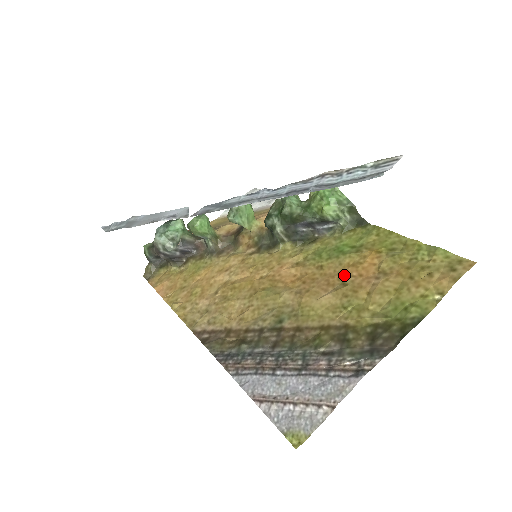
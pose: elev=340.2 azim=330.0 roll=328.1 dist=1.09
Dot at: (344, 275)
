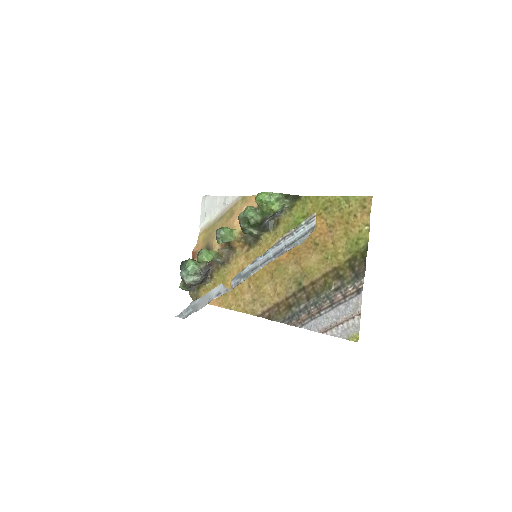
Dot at: (312, 239)
